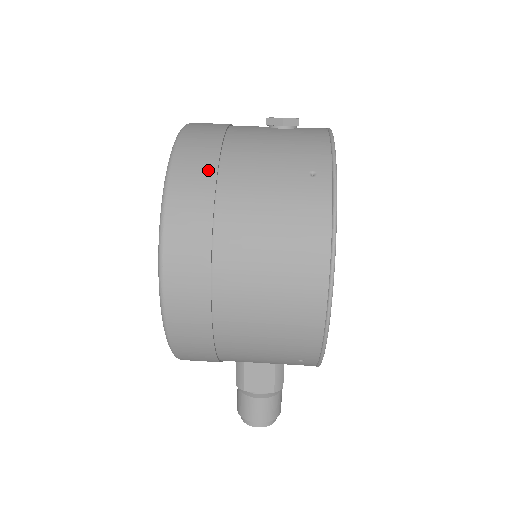
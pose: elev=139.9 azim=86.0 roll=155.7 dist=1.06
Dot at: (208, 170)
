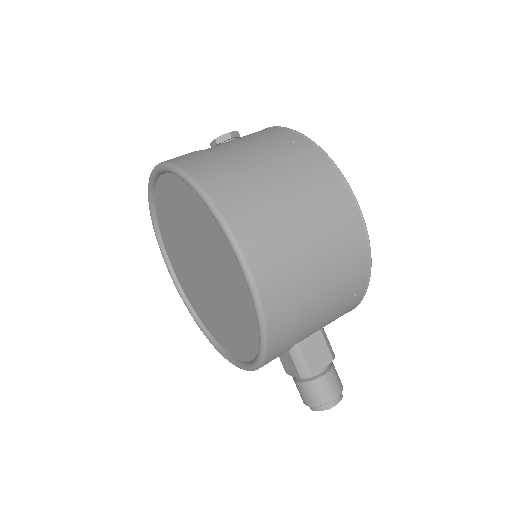
Dot at: (223, 168)
